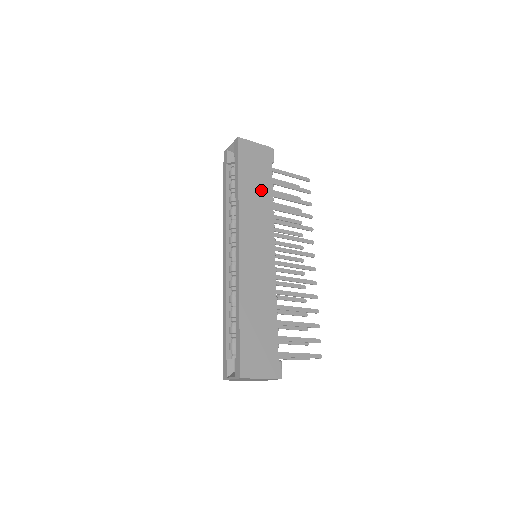
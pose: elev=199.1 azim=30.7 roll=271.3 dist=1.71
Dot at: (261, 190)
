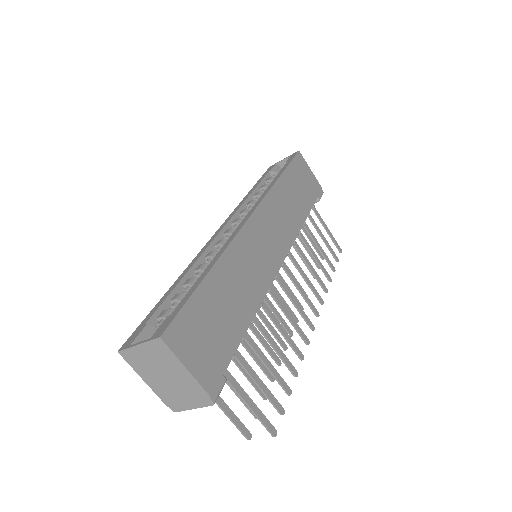
Dot at: (298, 203)
